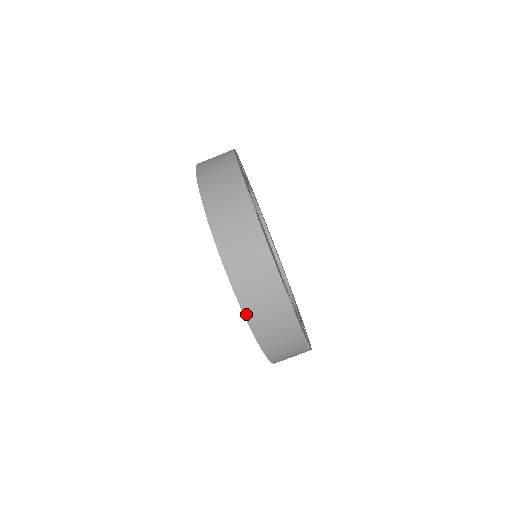
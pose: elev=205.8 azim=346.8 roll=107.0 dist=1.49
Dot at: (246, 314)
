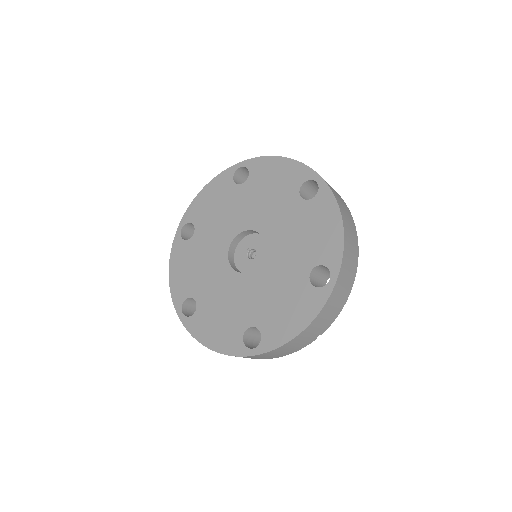
Dot at: (342, 264)
